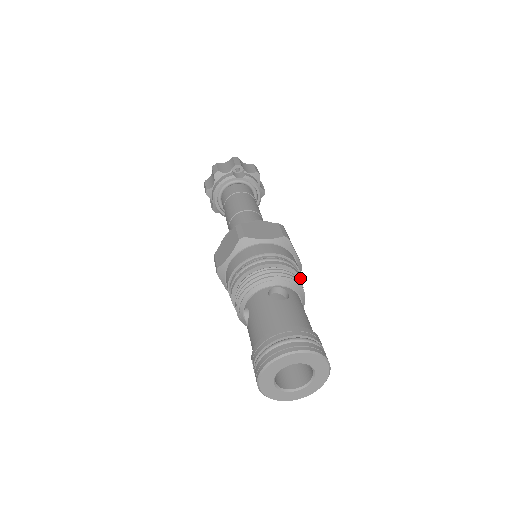
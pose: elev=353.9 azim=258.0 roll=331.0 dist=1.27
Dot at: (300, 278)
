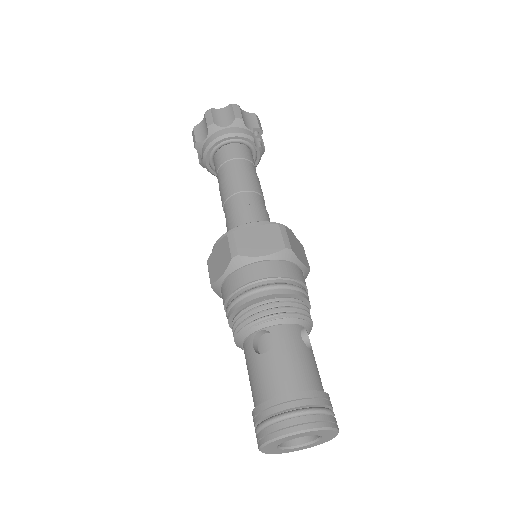
Dot at: occluded
